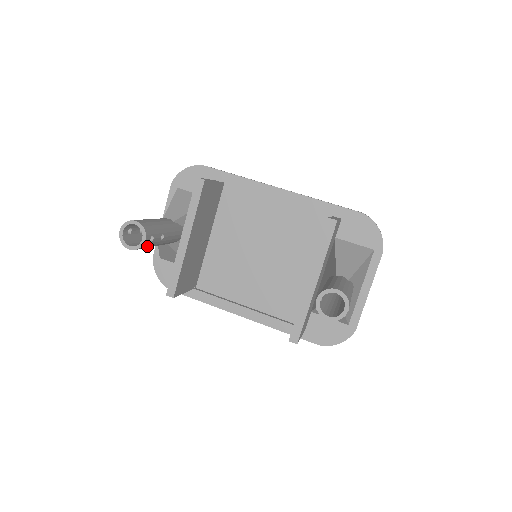
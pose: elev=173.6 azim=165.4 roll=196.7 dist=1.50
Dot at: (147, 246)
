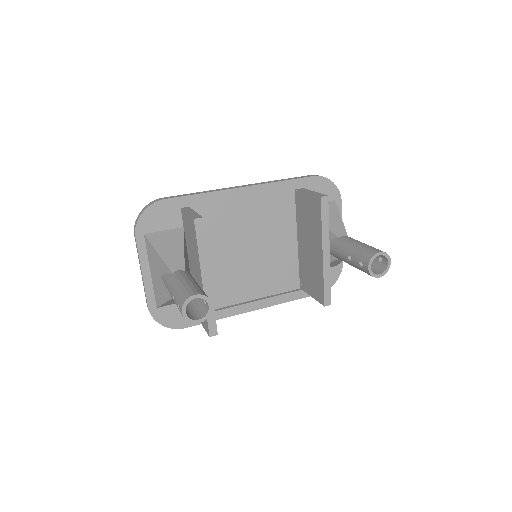
Dot at: occluded
